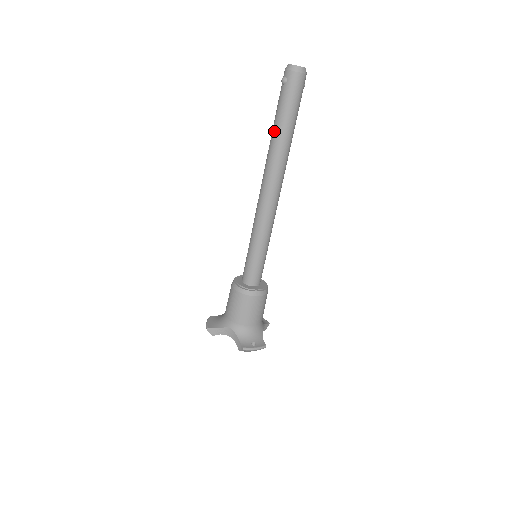
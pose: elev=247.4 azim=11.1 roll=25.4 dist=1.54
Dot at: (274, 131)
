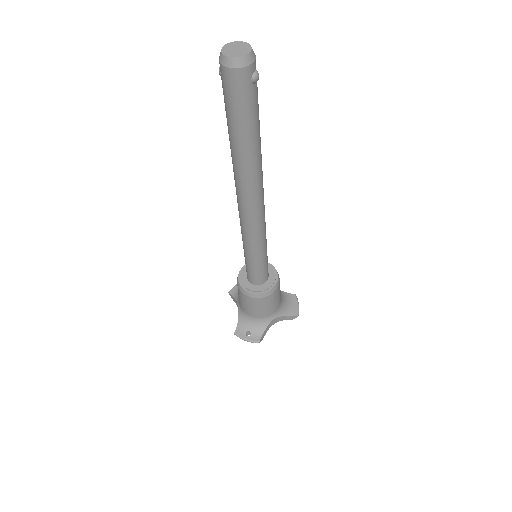
Dot at: occluded
